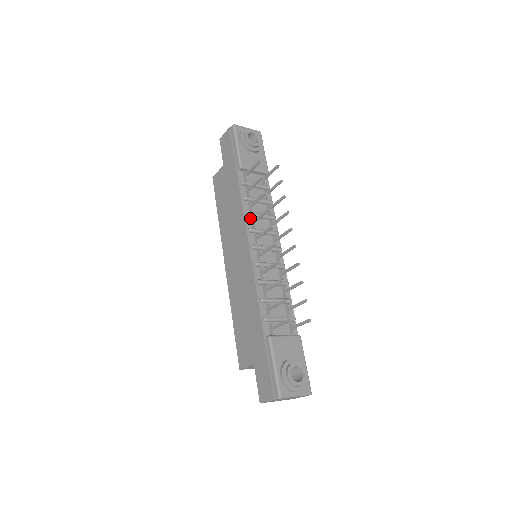
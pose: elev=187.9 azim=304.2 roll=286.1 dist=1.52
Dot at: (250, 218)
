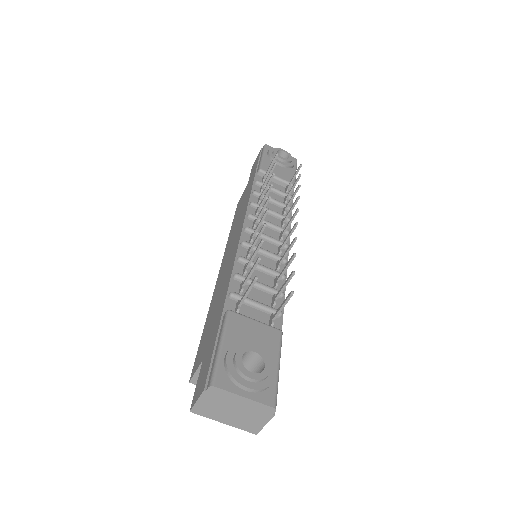
Dot at: (255, 209)
